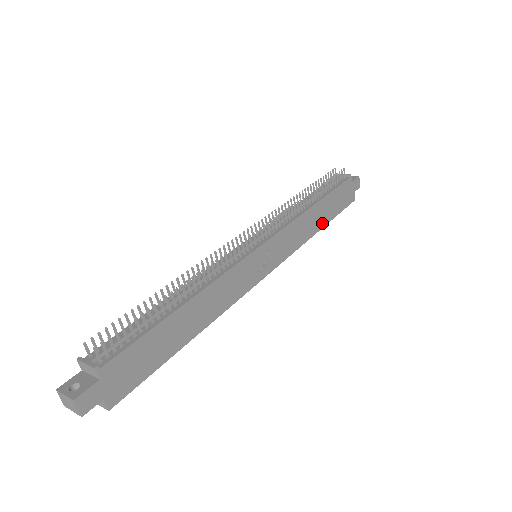
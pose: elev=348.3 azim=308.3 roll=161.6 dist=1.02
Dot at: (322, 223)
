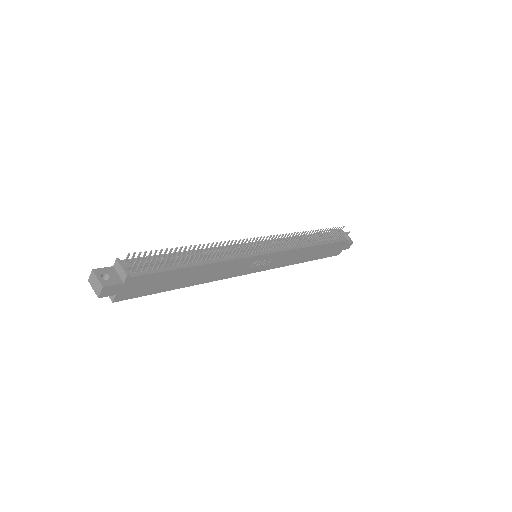
Dot at: (309, 259)
